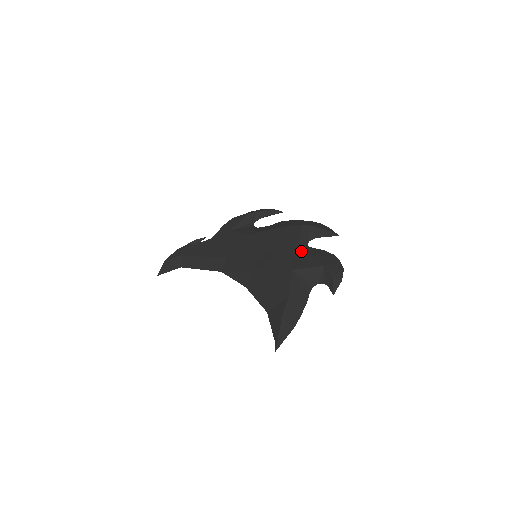
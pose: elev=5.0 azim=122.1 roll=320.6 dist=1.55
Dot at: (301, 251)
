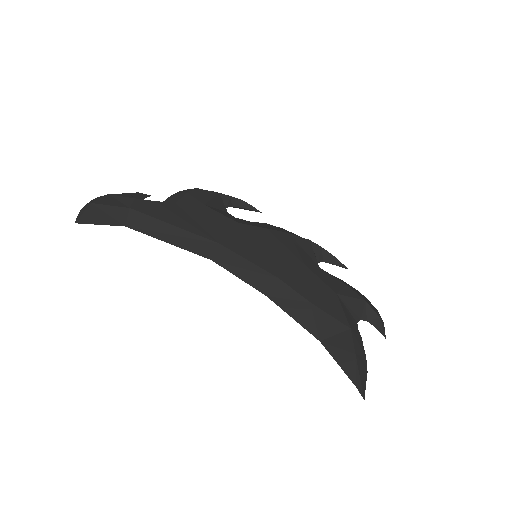
Dot at: (328, 273)
